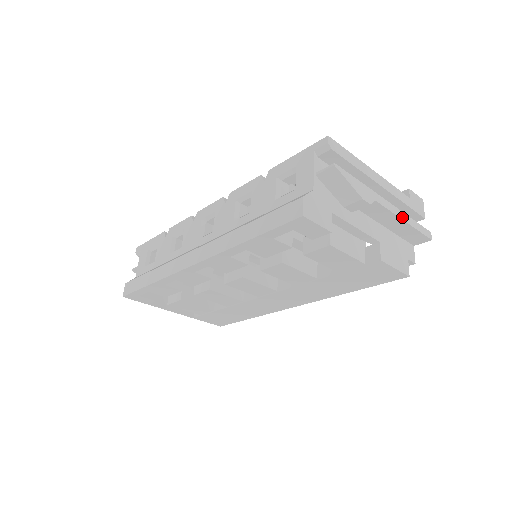
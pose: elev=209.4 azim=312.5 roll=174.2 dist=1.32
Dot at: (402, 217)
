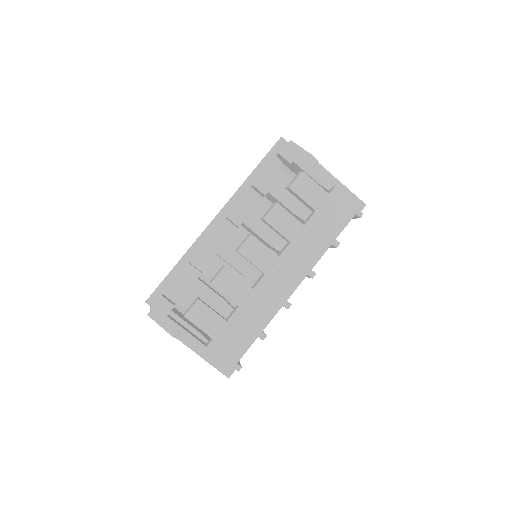
Dot at: (340, 182)
